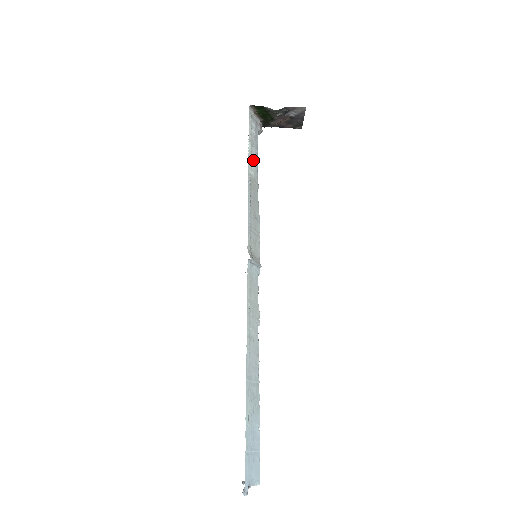
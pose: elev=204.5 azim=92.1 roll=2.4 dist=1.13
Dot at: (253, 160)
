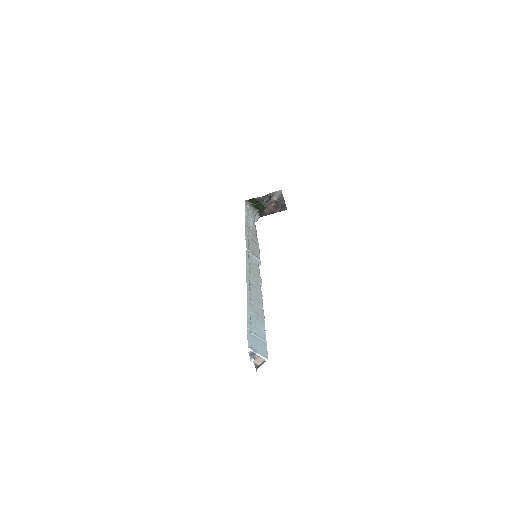
Dot at: (251, 221)
